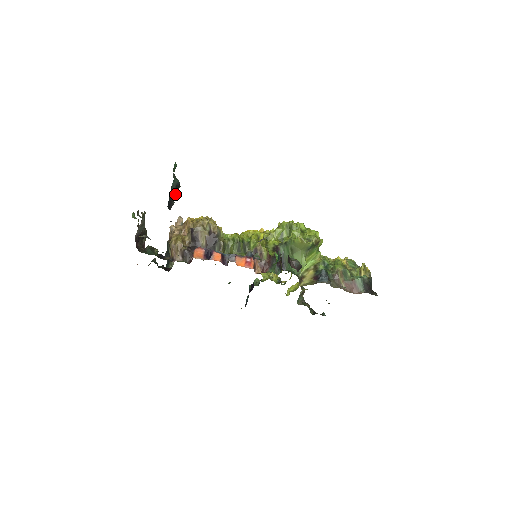
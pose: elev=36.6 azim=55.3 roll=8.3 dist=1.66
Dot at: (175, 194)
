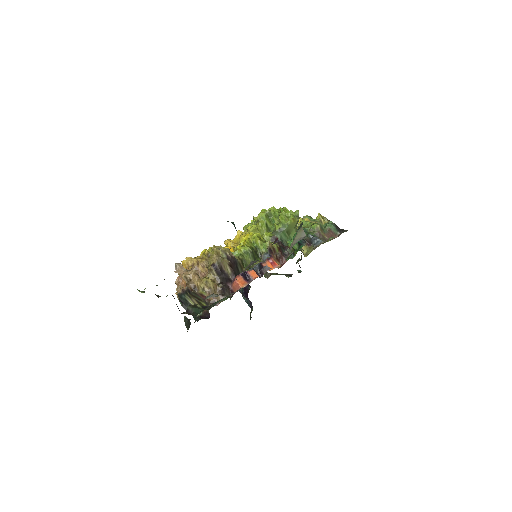
Dot at: occluded
